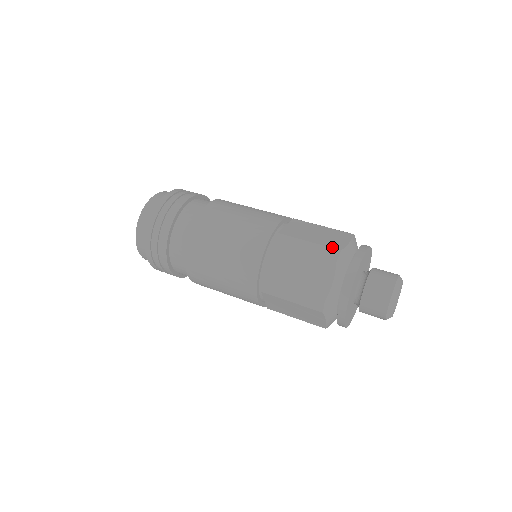
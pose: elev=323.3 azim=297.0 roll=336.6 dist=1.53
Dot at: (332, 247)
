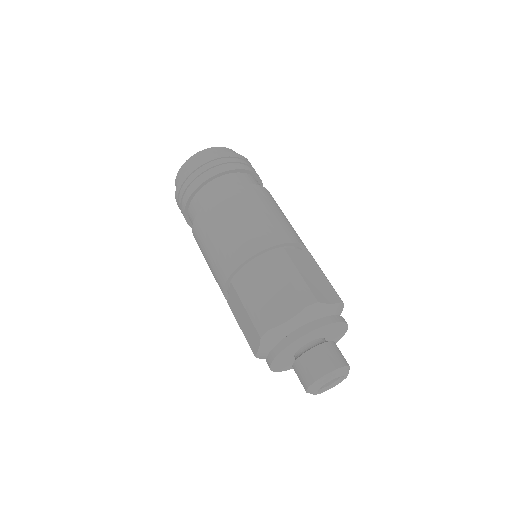
Dot at: (314, 294)
